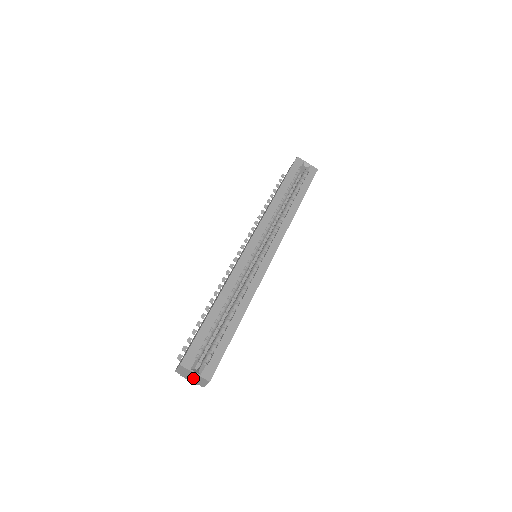
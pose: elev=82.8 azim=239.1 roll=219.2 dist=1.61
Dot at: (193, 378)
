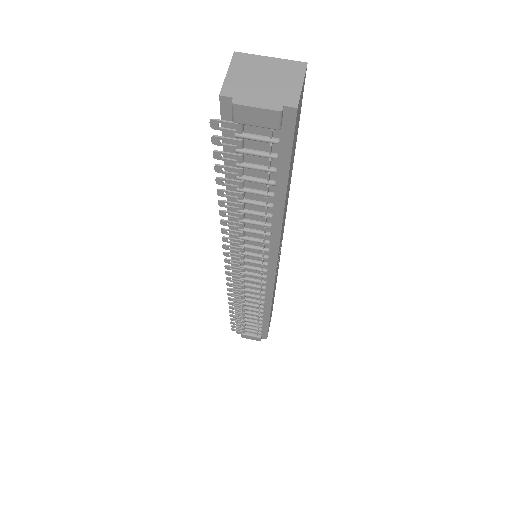
Dot at: (268, 84)
